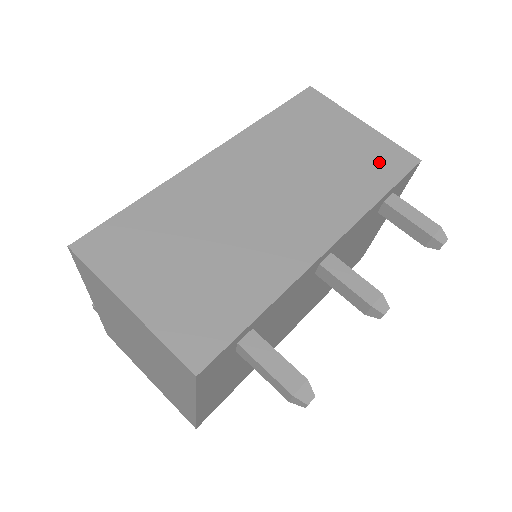
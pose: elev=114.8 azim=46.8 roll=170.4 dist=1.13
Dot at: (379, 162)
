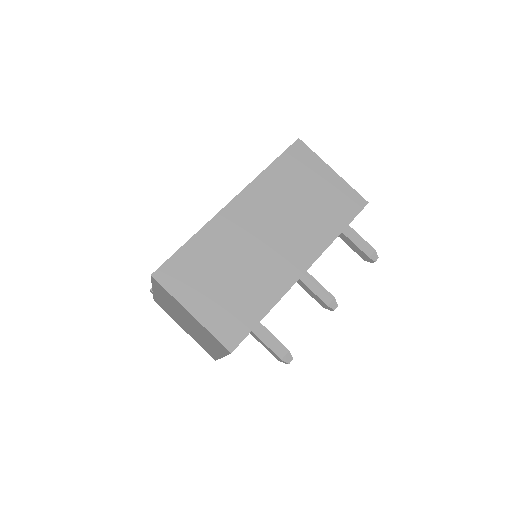
Dot at: (341, 205)
